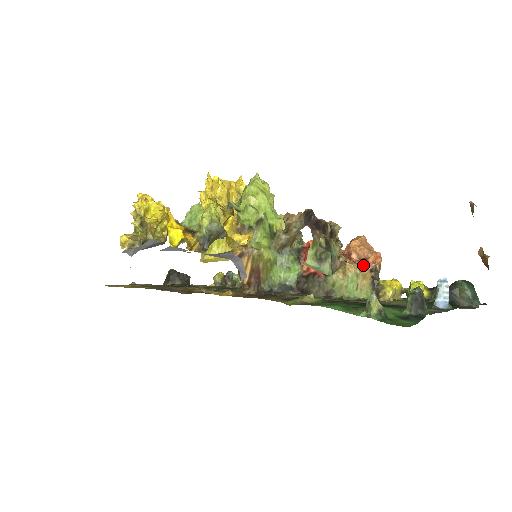
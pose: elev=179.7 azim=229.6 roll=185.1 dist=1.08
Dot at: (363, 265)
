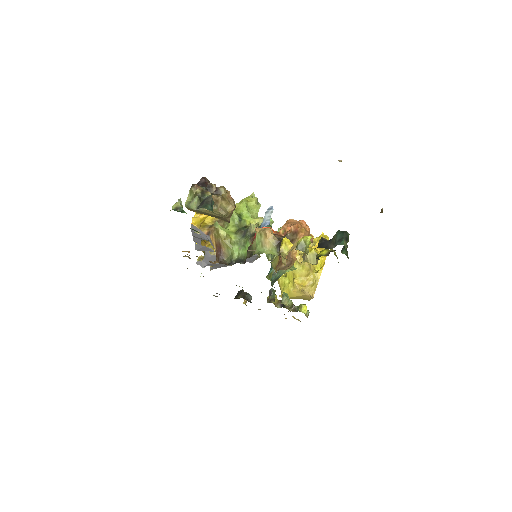
Dot at: (268, 228)
